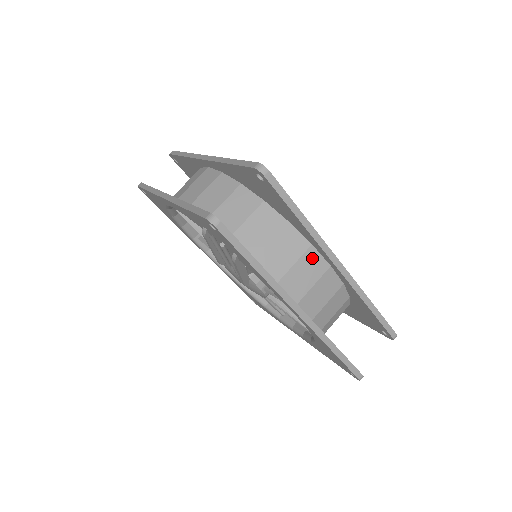
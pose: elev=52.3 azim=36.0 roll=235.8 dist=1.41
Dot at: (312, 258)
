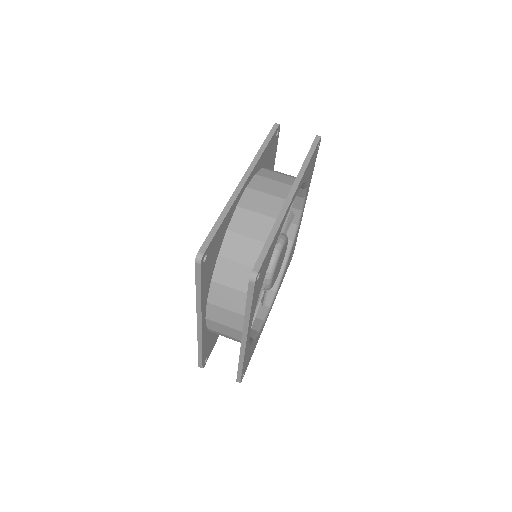
Dot at: (240, 319)
